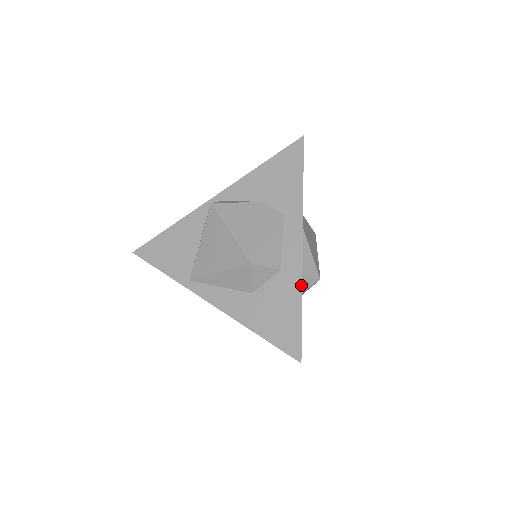
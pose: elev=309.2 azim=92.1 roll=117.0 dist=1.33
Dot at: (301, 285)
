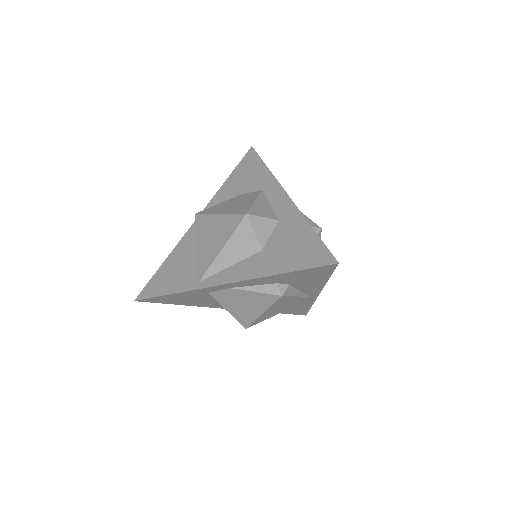
Dot at: (303, 216)
